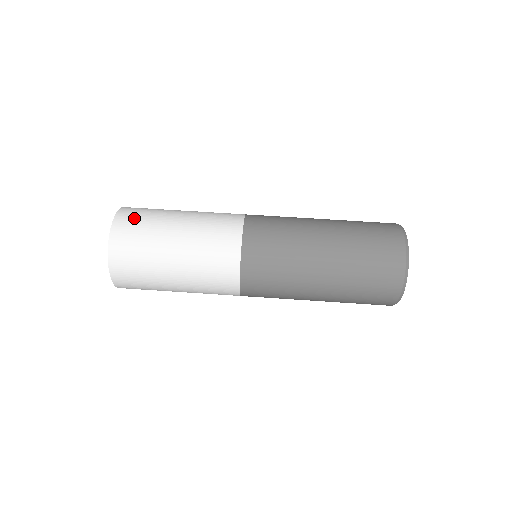
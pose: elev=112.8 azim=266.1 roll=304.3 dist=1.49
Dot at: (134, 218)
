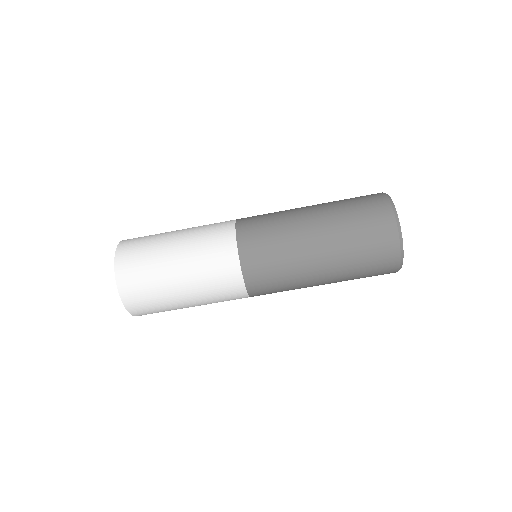
Dot at: (142, 302)
